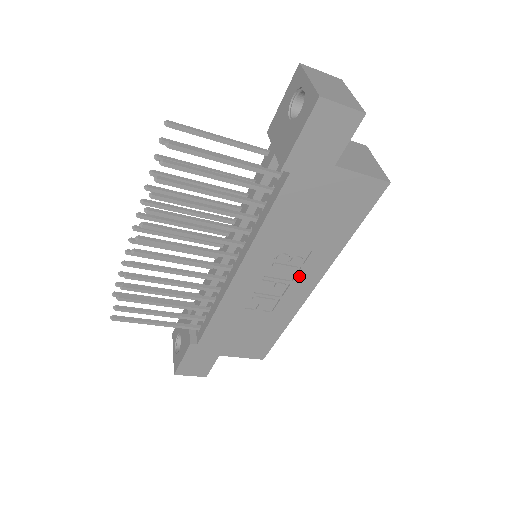
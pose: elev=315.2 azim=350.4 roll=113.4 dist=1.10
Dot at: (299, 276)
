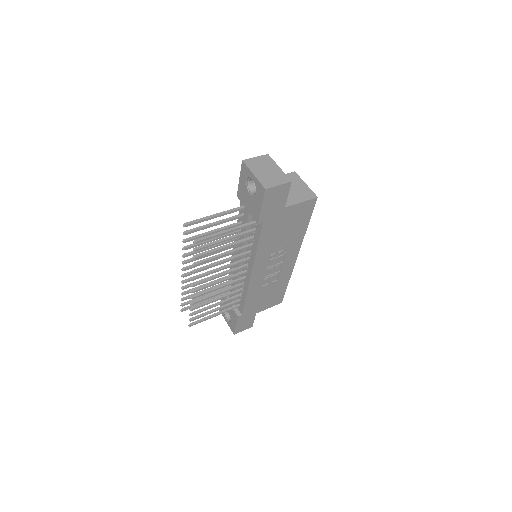
Dot at: (286, 258)
